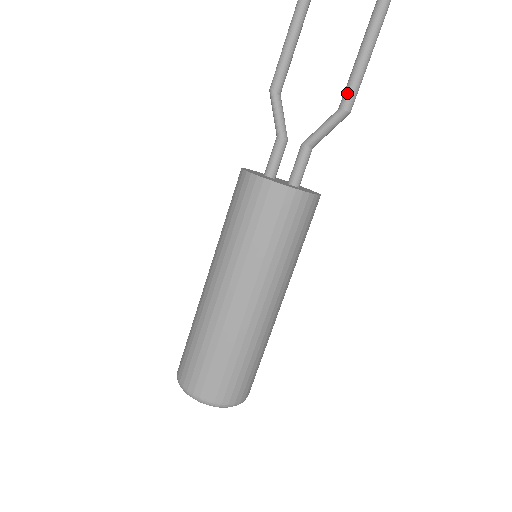
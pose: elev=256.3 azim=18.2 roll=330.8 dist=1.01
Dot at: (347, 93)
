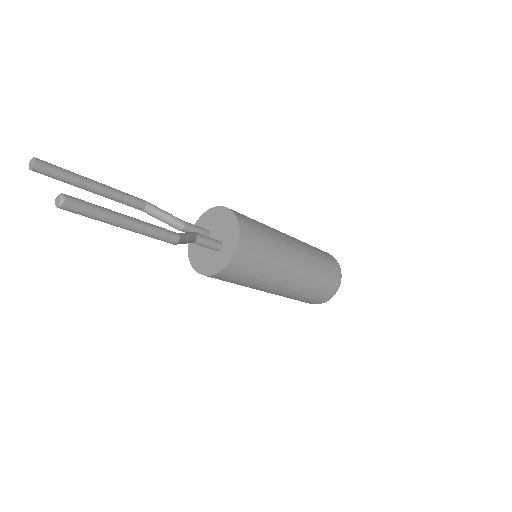
Dot at: occluded
